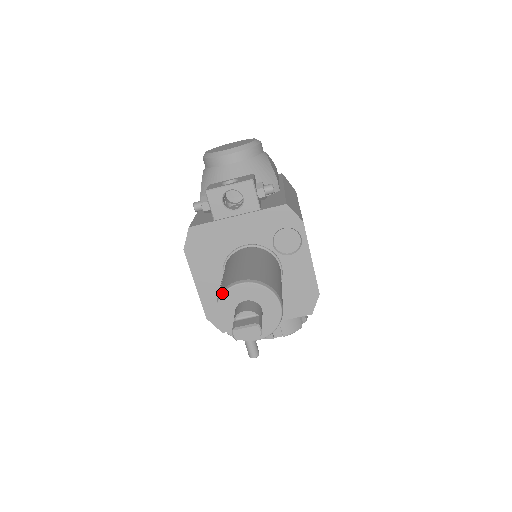
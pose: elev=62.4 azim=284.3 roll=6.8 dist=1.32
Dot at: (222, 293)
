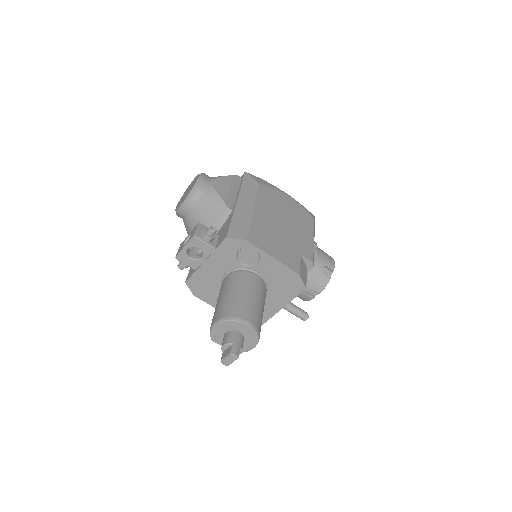
Dot at: (210, 335)
